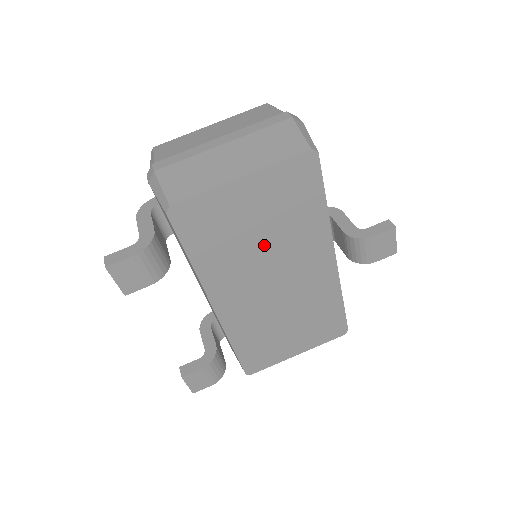
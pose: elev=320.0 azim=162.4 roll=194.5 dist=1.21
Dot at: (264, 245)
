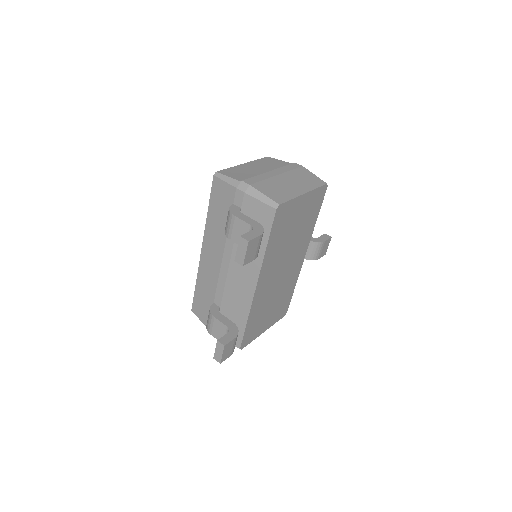
Dot at: (291, 240)
